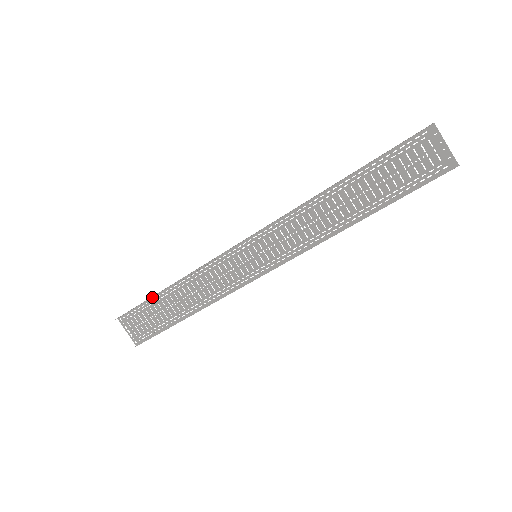
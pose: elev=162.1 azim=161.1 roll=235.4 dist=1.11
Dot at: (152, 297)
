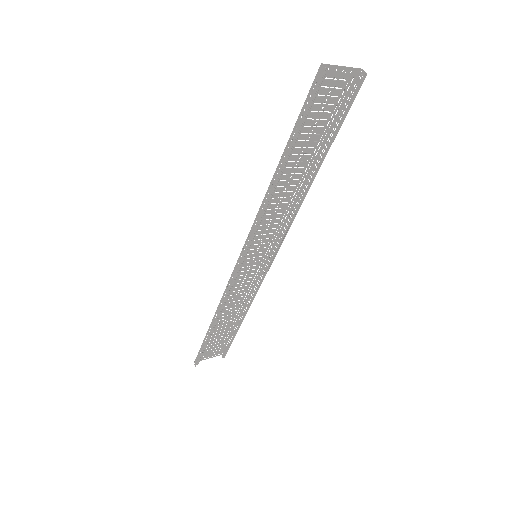
Dot at: occluded
